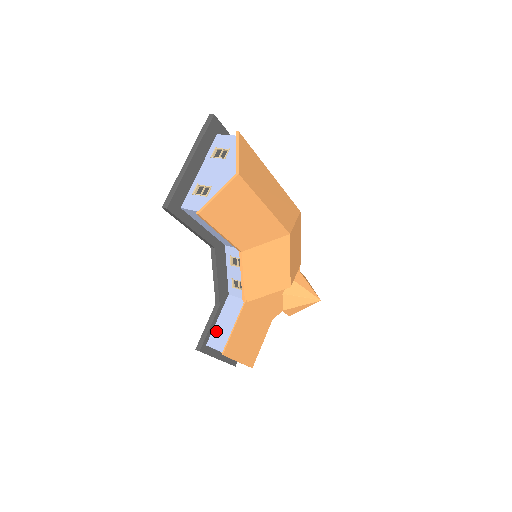
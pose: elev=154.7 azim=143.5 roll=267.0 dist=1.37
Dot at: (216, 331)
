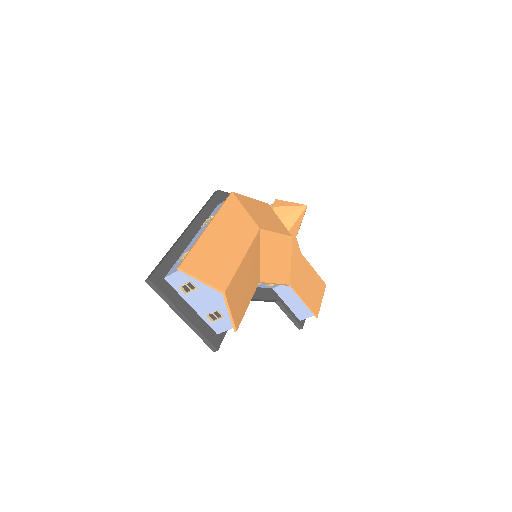
Dot at: (295, 311)
